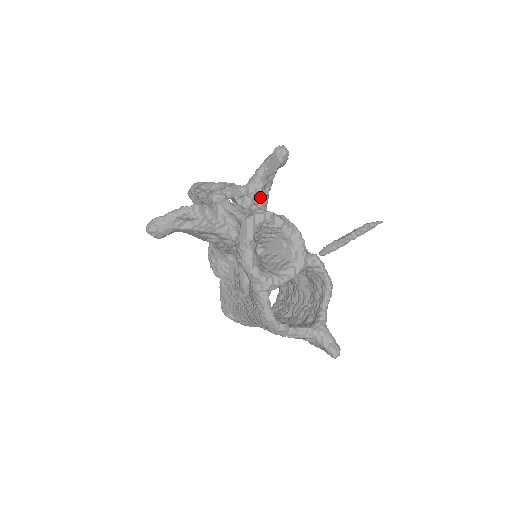
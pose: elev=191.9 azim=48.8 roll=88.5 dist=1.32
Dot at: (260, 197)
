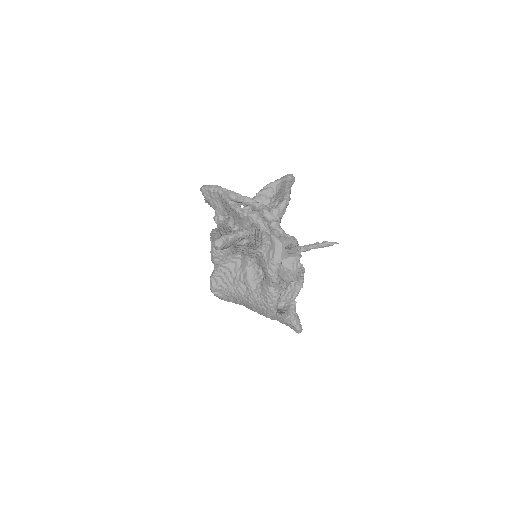
Dot at: occluded
